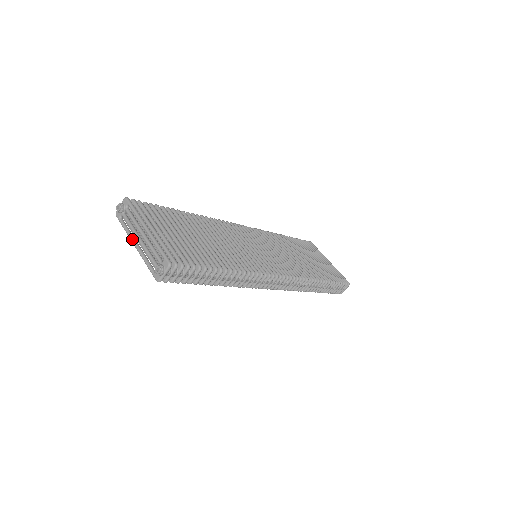
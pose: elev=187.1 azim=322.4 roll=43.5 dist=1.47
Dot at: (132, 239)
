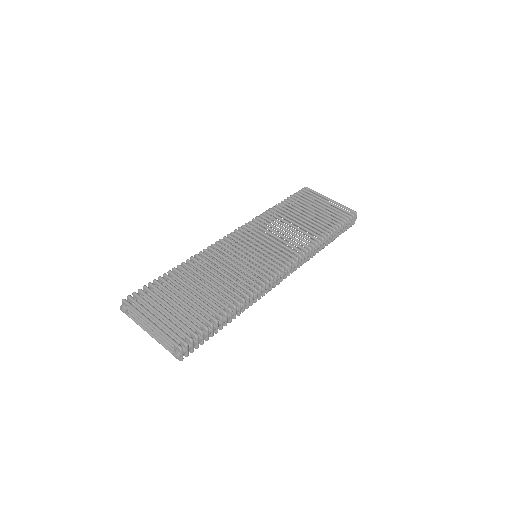
Dot at: (146, 331)
